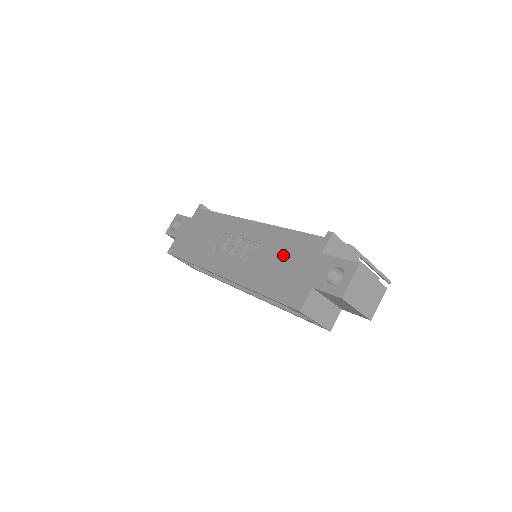
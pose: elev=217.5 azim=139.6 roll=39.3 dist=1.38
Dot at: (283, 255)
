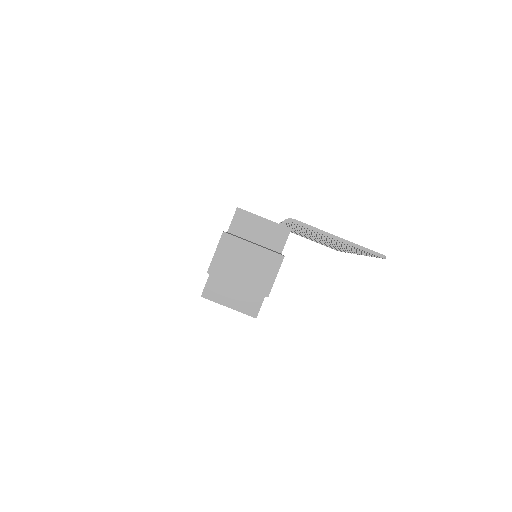
Dot at: occluded
